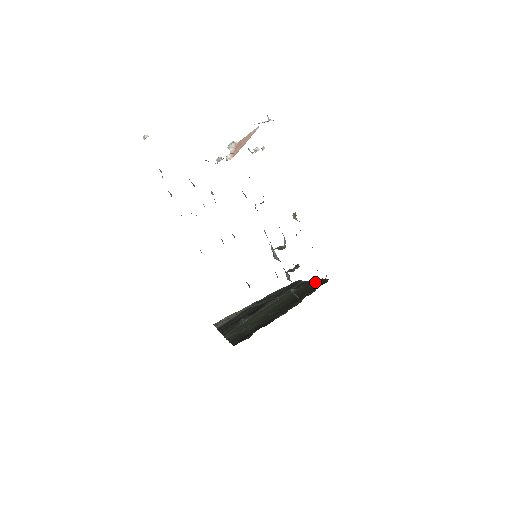
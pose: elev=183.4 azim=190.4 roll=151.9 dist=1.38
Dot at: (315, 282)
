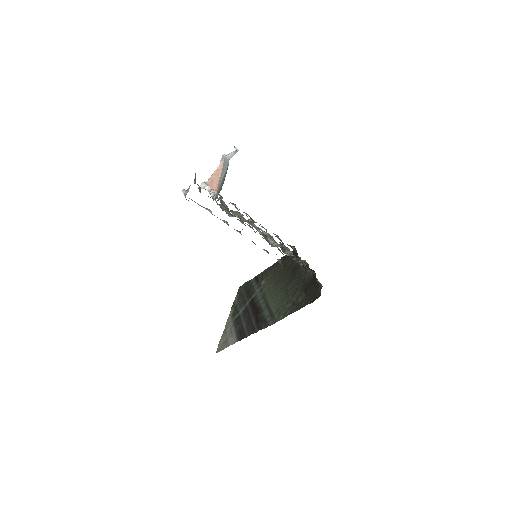
Dot at: (277, 264)
